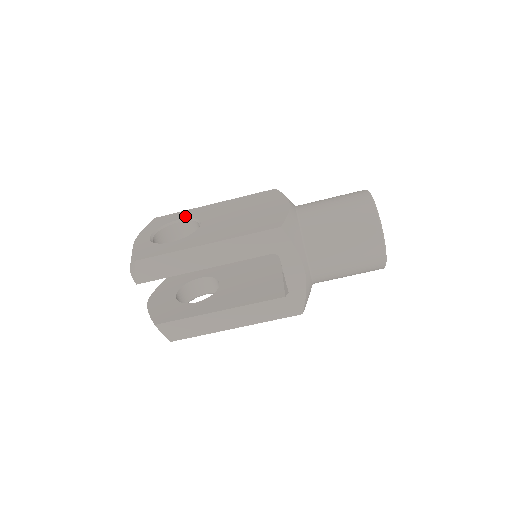
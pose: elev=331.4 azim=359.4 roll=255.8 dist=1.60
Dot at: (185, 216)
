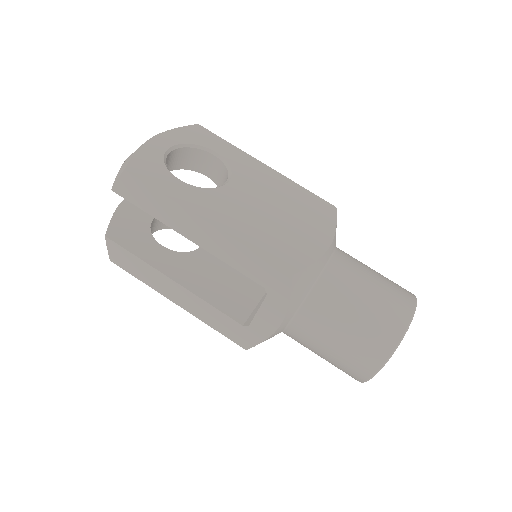
Dot at: (225, 153)
